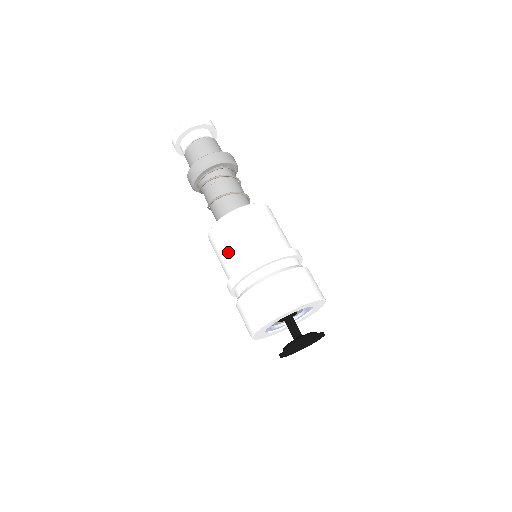
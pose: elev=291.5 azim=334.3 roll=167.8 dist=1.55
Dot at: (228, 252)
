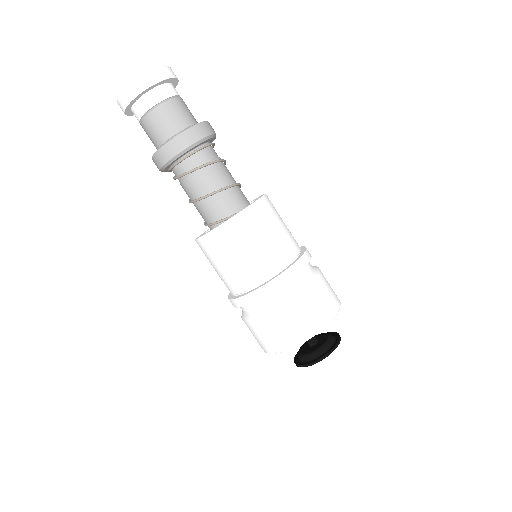
Dot at: occluded
